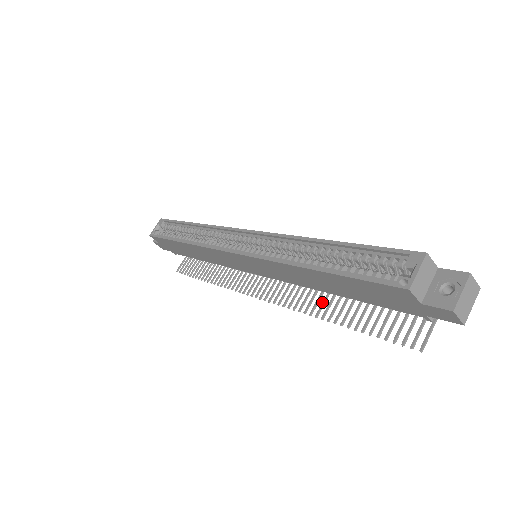
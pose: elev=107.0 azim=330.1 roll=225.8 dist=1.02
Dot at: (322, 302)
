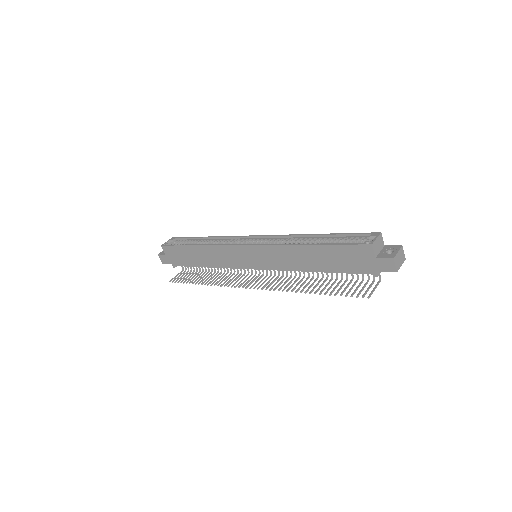
Dot at: (300, 285)
